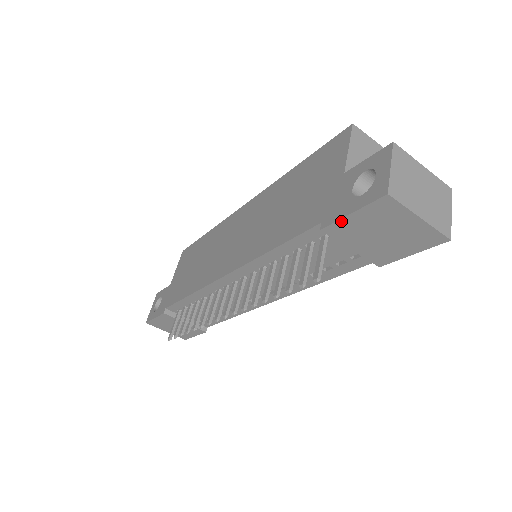
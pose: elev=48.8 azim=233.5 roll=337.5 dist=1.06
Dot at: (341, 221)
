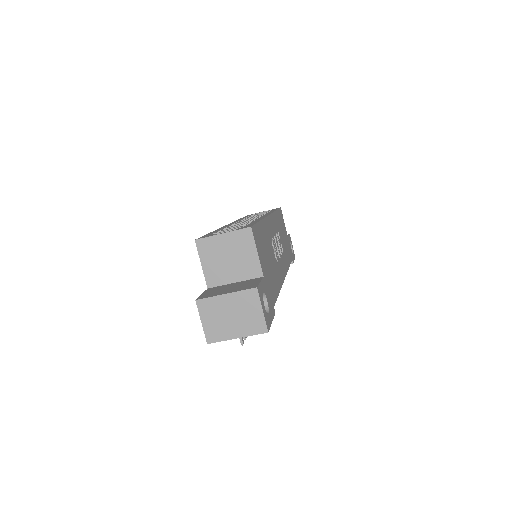
Dot at: occluded
